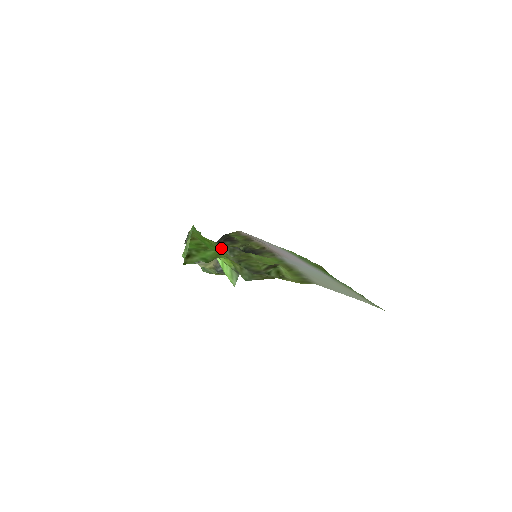
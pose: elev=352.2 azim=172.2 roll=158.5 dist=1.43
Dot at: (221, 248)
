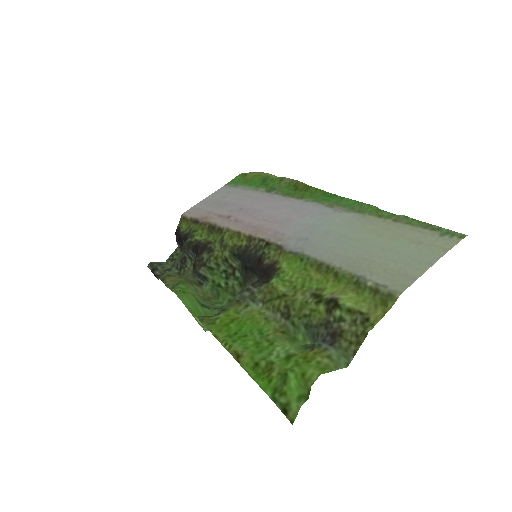
Dot at: (243, 308)
